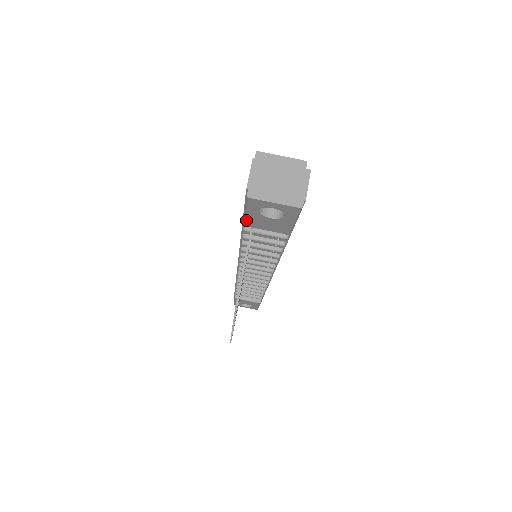
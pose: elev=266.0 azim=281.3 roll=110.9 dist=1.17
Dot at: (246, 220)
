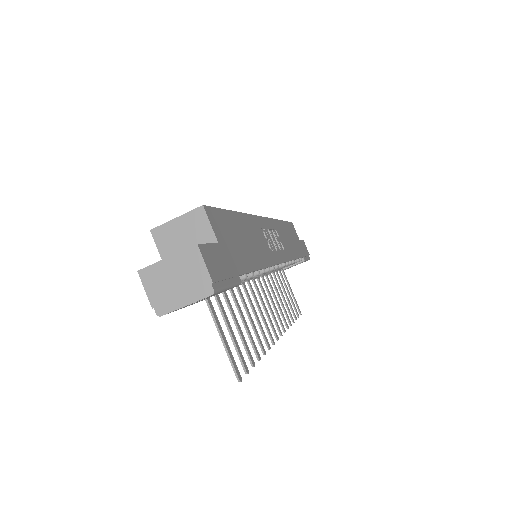
Dot at: occluded
